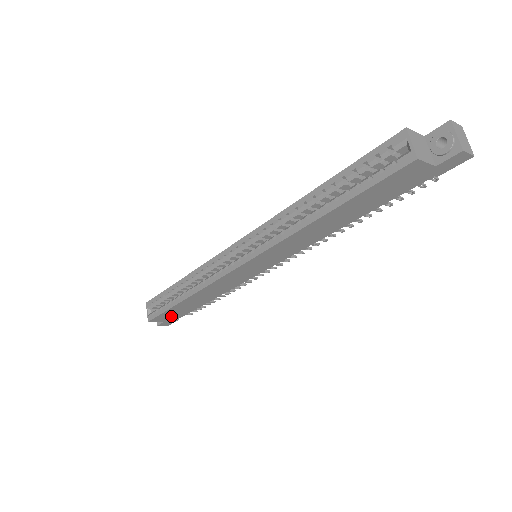
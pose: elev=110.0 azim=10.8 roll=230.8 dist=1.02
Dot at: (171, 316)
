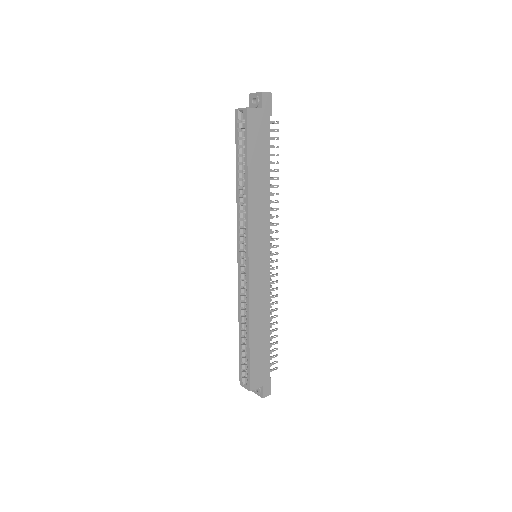
Dot at: (260, 372)
